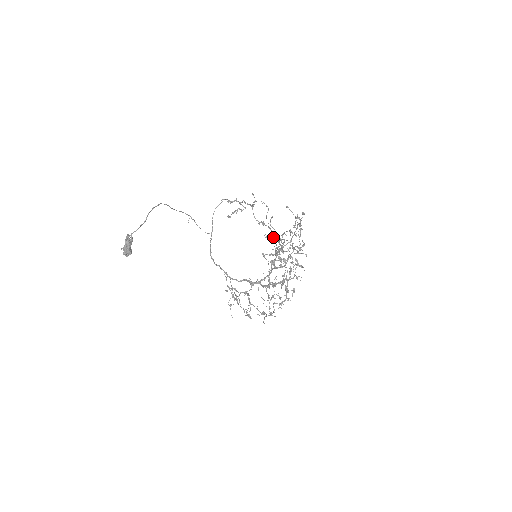
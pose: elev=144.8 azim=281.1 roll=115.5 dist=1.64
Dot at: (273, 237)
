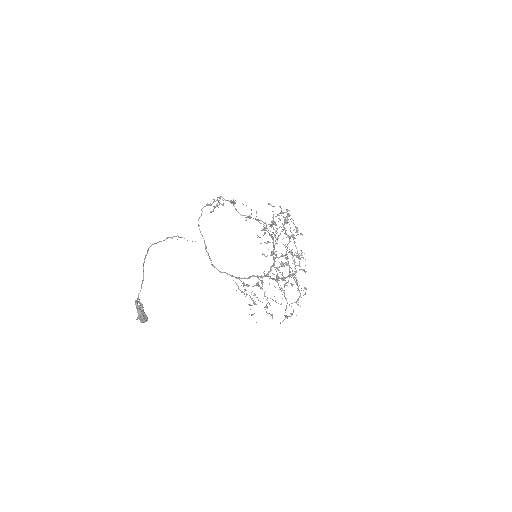
Dot at: (265, 233)
